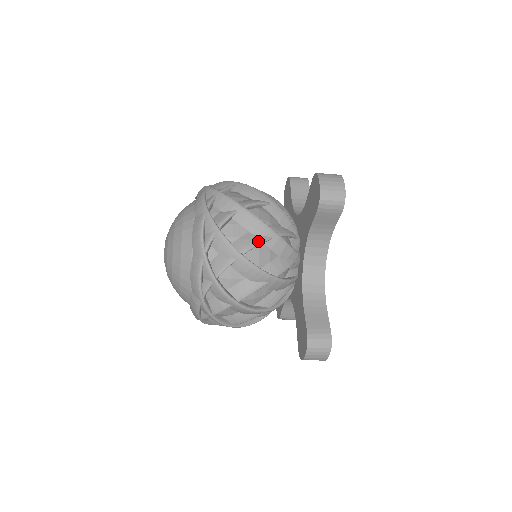
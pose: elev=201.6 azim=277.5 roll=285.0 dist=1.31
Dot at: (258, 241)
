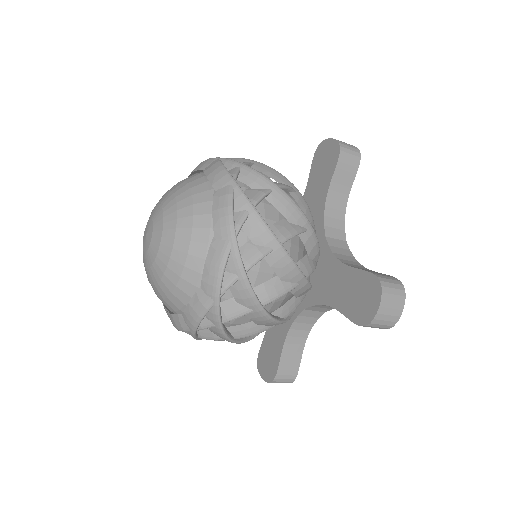
Dot at: (286, 185)
